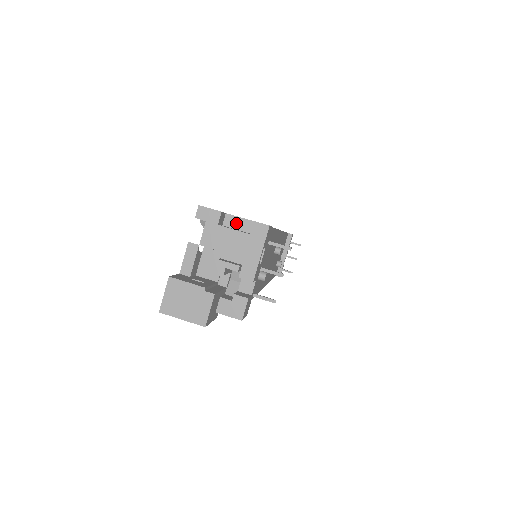
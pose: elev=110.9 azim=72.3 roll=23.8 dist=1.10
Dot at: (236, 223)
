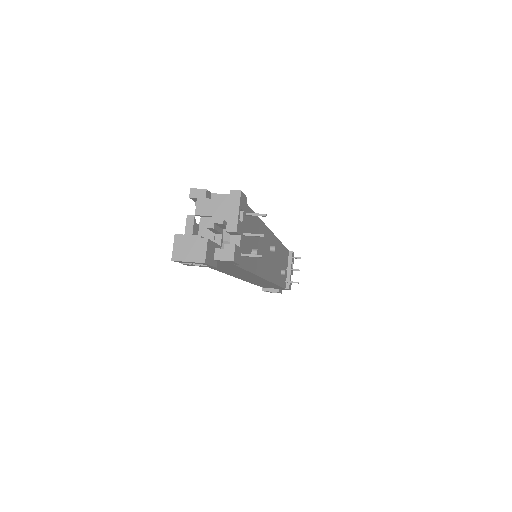
Dot at: (220, 198)
